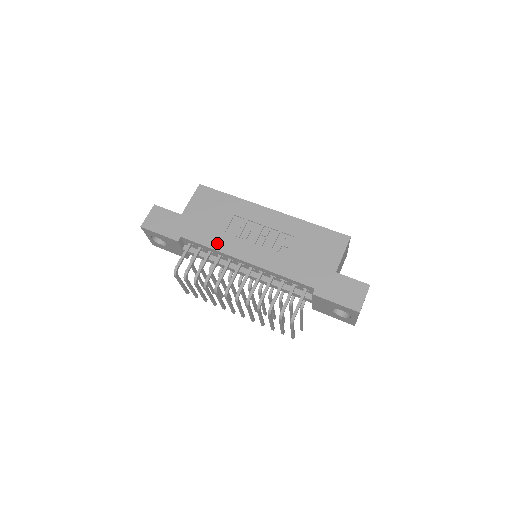
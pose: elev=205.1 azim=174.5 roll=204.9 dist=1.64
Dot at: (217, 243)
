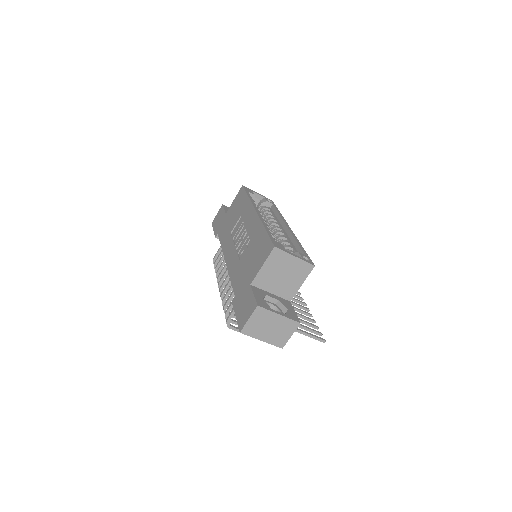
Dot at: (224, 242)
